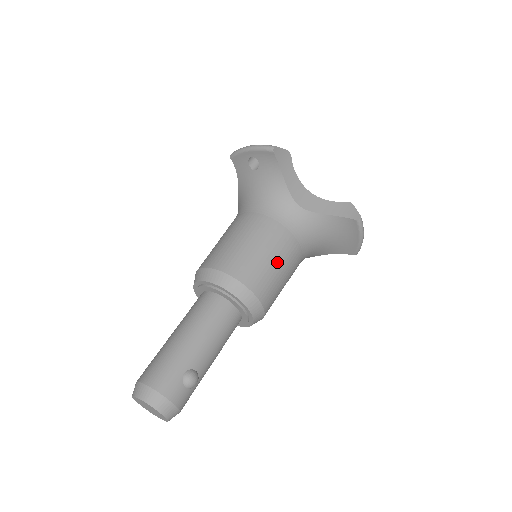
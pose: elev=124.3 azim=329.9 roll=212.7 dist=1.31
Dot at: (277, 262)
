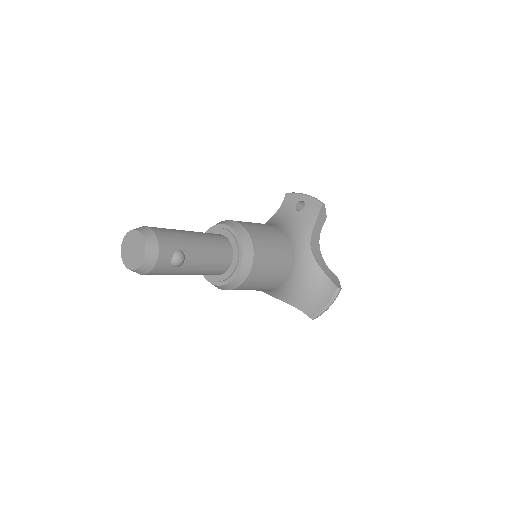
Dot at: (276, 261)
